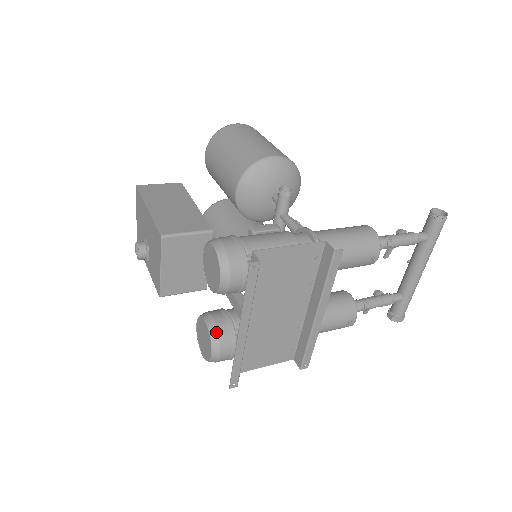
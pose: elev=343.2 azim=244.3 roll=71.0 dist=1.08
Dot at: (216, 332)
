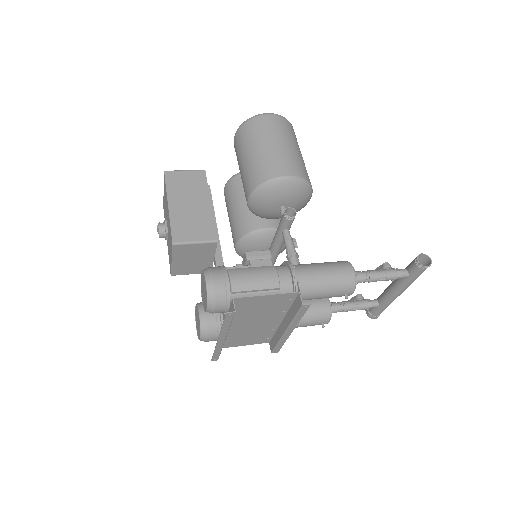
Dot at: (205, 326)
